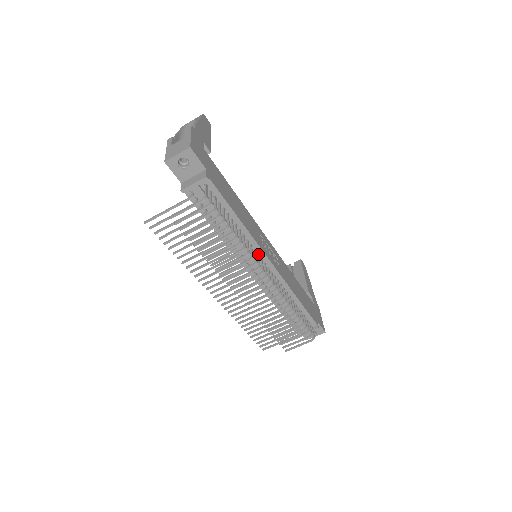
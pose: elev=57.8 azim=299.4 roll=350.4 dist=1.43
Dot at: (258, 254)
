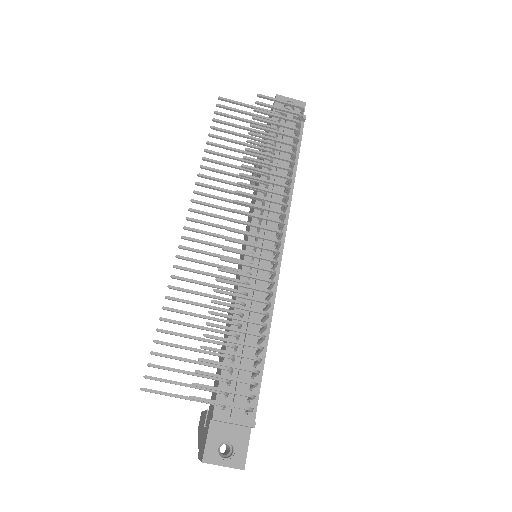
Dot at: occluded
